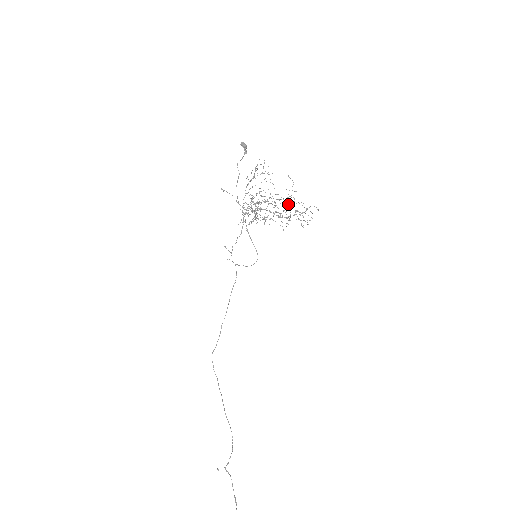
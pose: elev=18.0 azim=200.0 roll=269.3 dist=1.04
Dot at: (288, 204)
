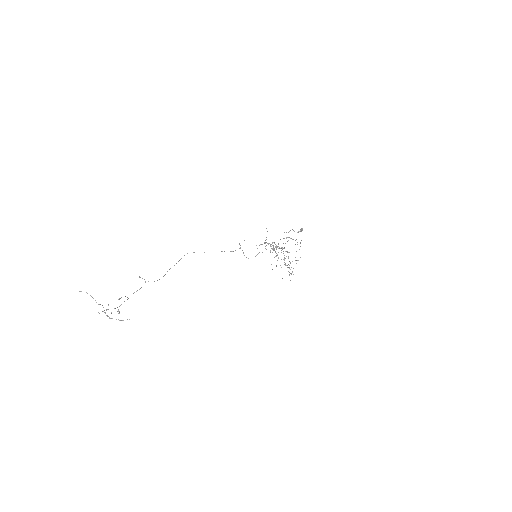
Dot at: occluded
